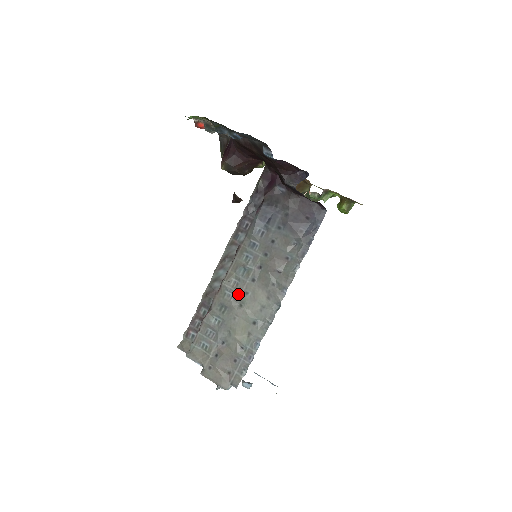
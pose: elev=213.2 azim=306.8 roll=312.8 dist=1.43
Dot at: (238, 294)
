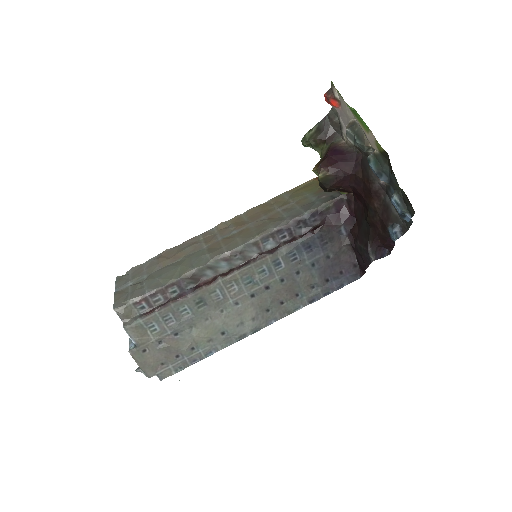
Dot at: (228, 299)
